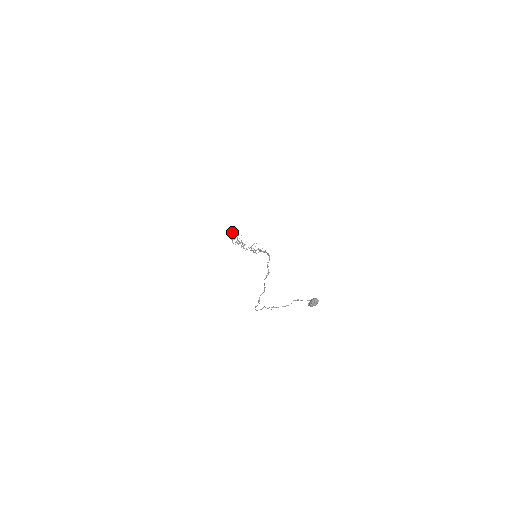
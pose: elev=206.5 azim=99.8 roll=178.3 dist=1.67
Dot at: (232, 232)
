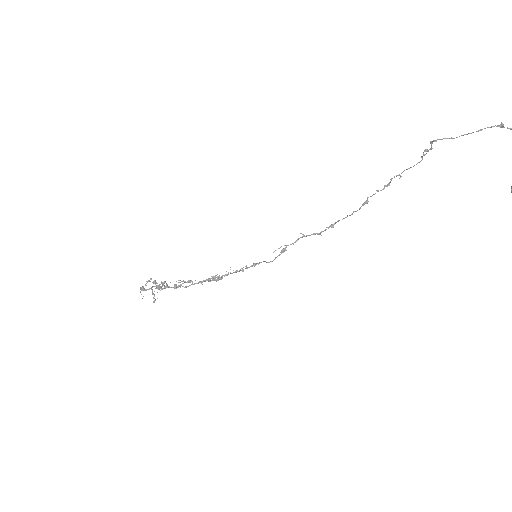
Dot at: (146, 283)
